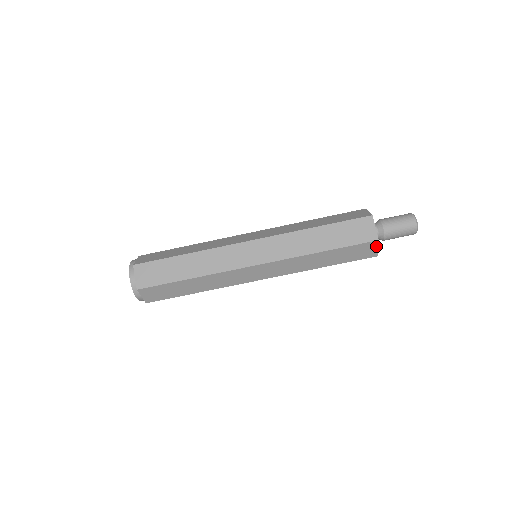
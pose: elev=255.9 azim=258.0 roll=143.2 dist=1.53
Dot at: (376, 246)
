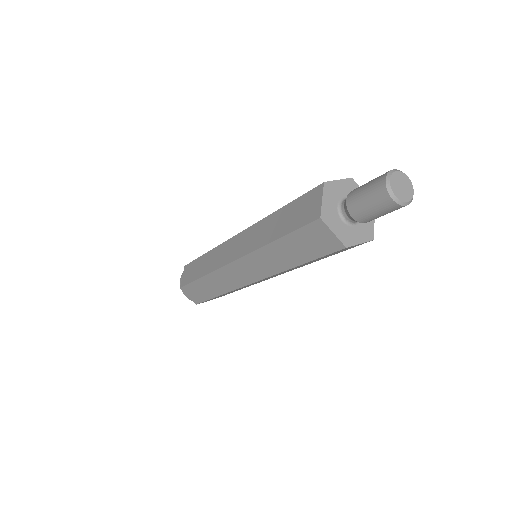
Dot at: (371, 229)
